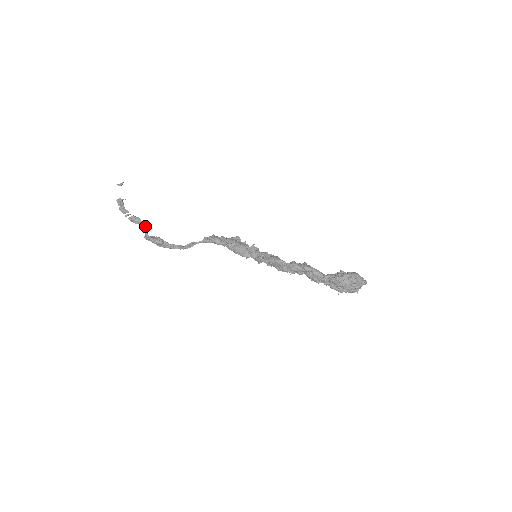
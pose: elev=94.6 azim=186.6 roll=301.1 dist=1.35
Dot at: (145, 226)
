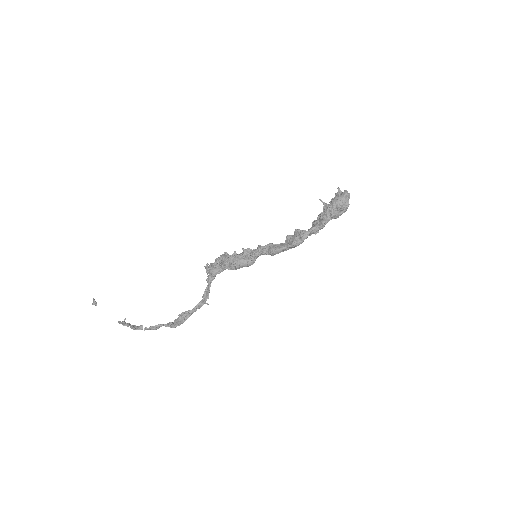
Dot at: (168, 324)
